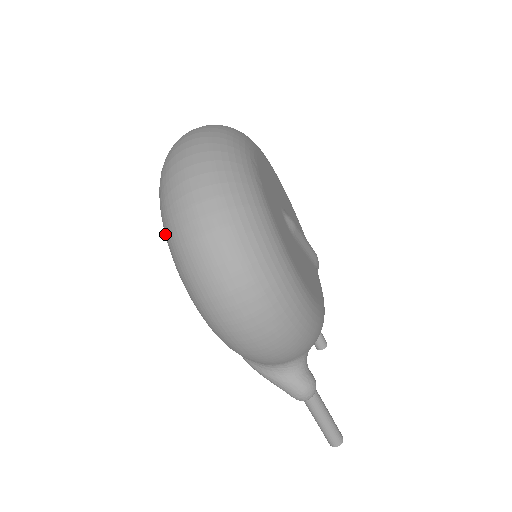
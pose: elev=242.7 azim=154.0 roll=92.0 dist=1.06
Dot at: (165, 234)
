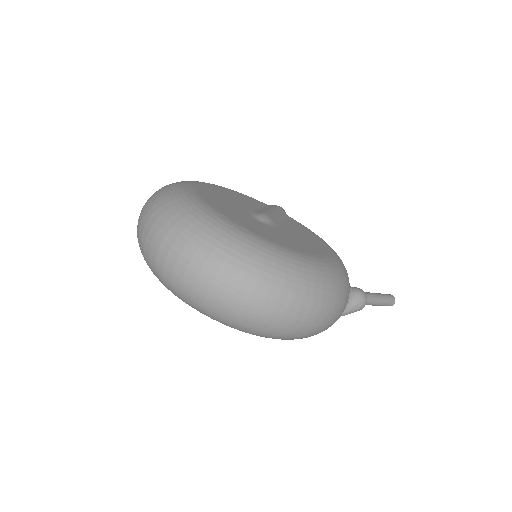
Dot at: occluded
